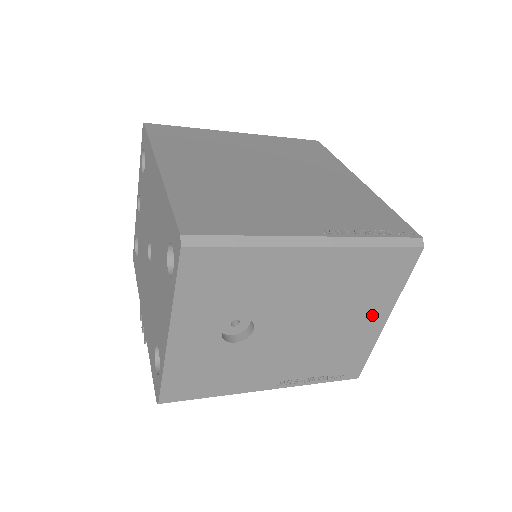
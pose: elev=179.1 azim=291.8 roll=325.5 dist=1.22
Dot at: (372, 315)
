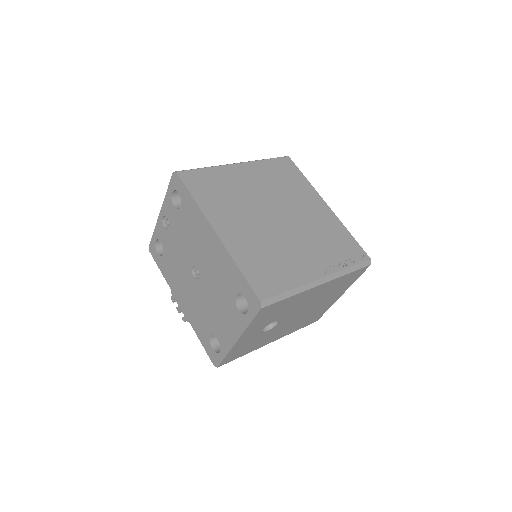
Dot at: (335, 296)
